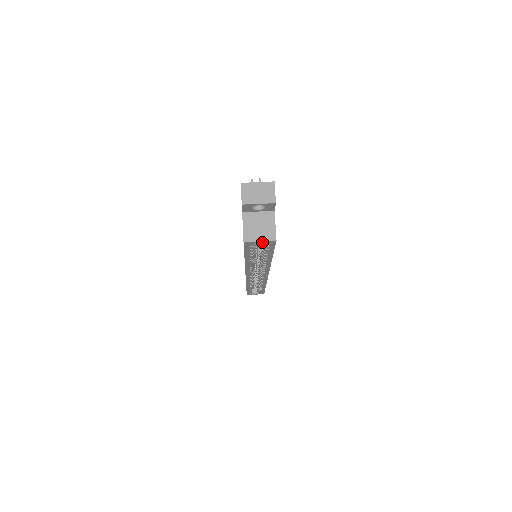
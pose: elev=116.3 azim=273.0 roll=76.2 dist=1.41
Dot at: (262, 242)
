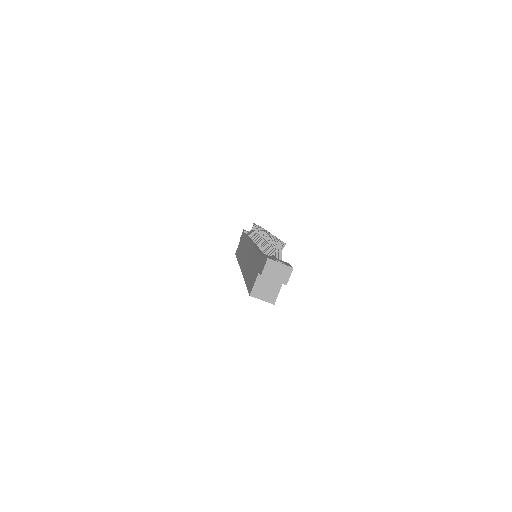
Dot at: occluded
